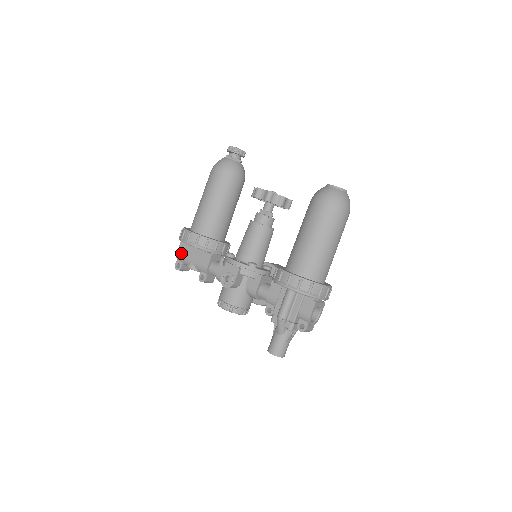
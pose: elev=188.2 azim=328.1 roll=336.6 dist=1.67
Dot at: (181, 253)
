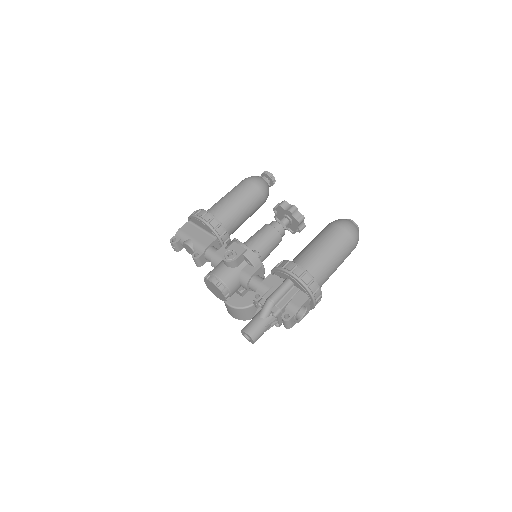
Dot at: (184, 230)
